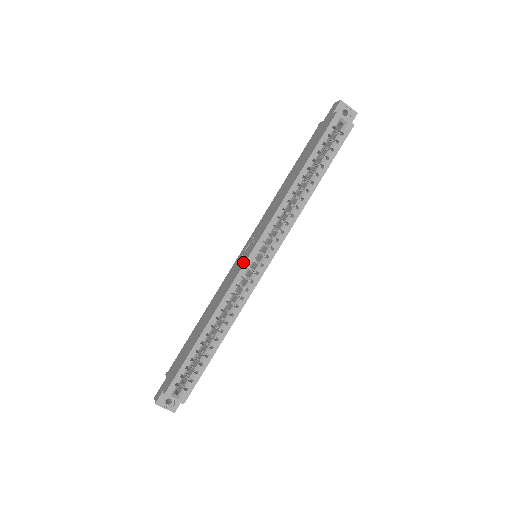
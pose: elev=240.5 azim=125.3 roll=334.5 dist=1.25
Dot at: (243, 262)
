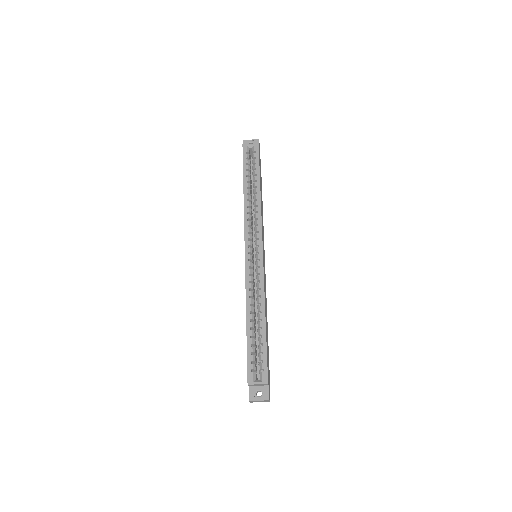
Dot at: (245, 260)
